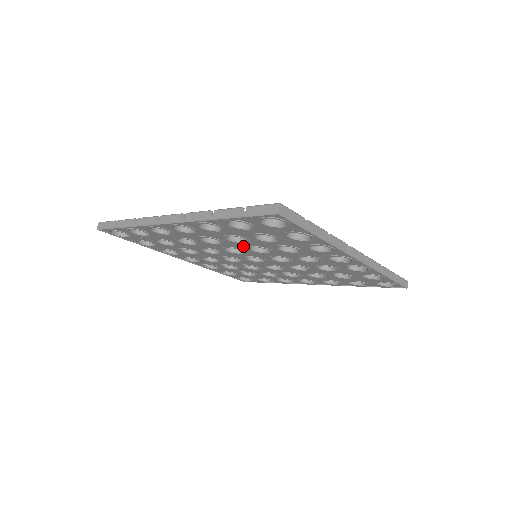
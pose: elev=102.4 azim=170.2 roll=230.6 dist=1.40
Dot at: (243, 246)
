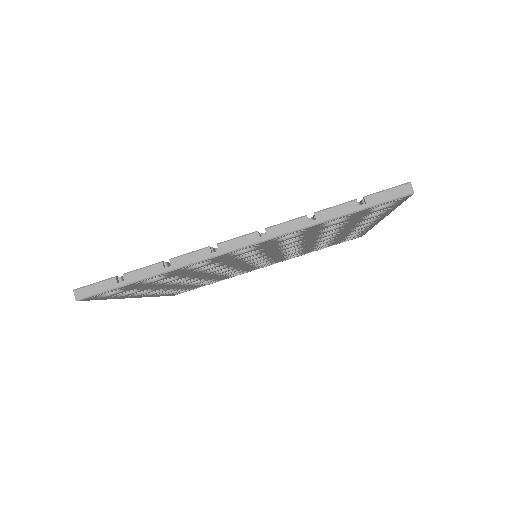
Dot at: occluded
